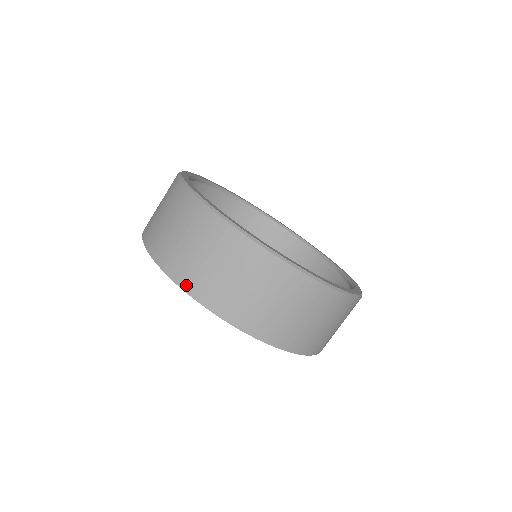
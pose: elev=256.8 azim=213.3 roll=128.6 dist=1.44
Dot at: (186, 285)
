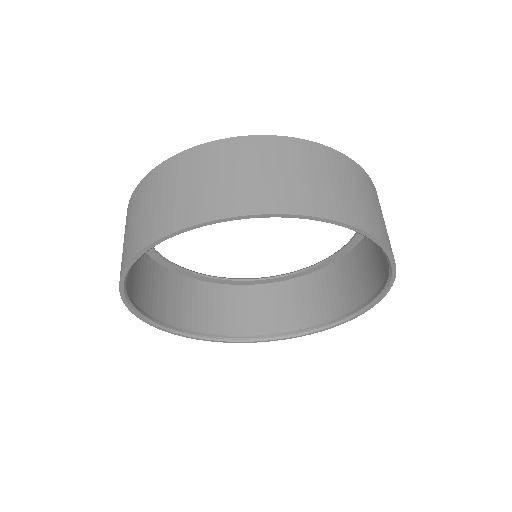
Dot at: (151, 238)
